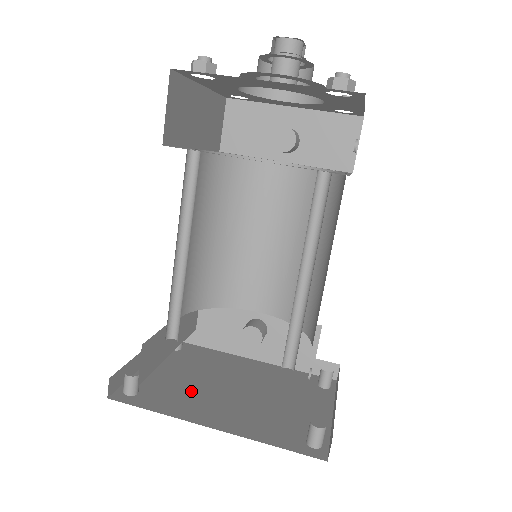
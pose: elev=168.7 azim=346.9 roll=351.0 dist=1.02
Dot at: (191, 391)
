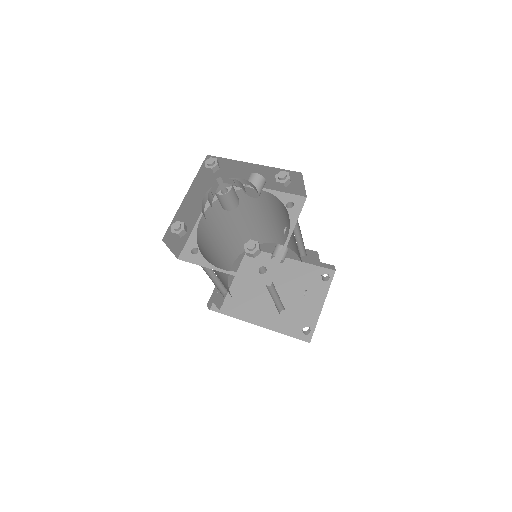
Dot at: (249, 297)
